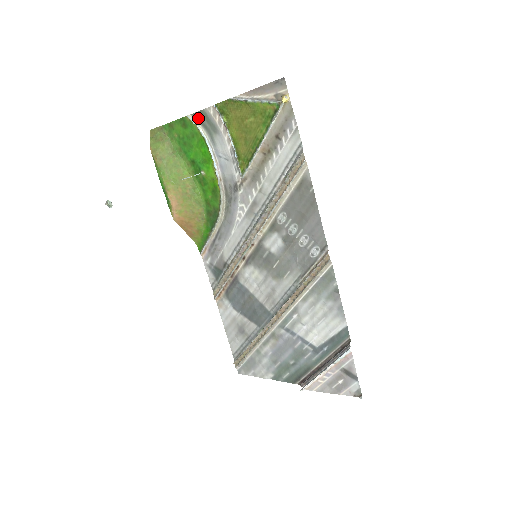
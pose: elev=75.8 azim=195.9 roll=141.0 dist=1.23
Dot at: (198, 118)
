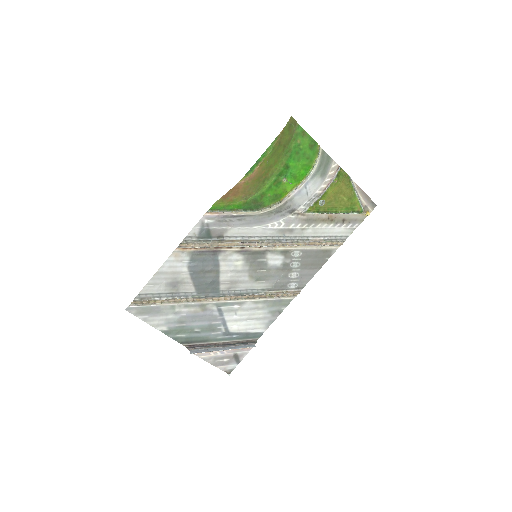
Dot at: (323, 156)
